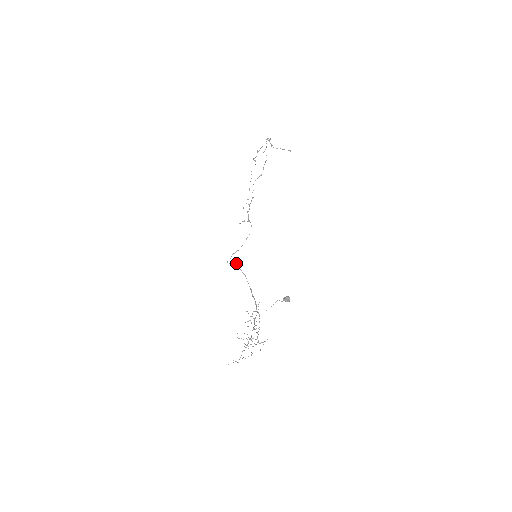
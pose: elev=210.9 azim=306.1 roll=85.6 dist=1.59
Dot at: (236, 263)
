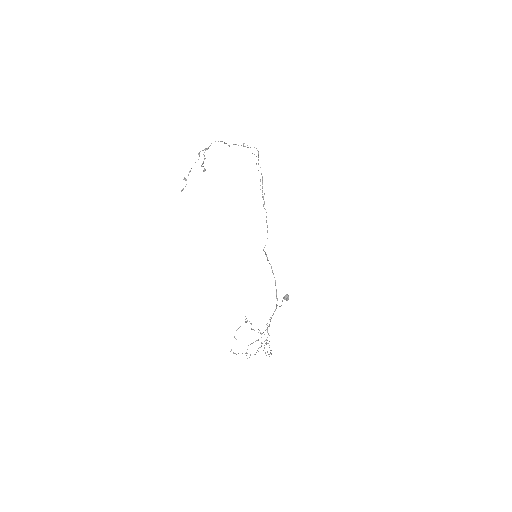
Dot at: (265, 252)
